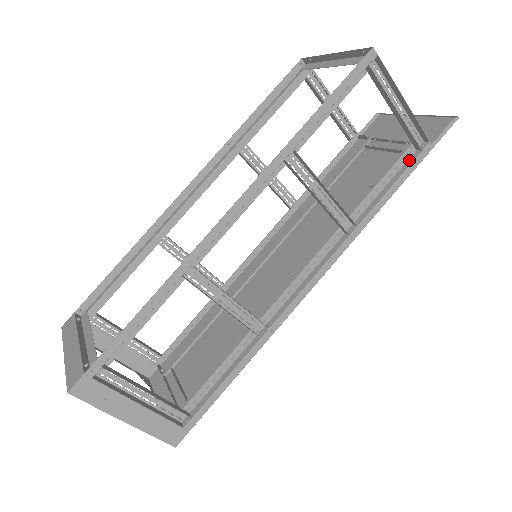
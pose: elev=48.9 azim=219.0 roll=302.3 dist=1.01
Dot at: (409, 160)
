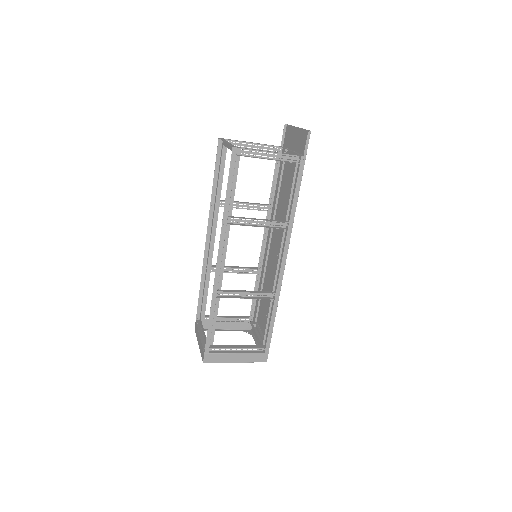
Dot at: (297, 171)
